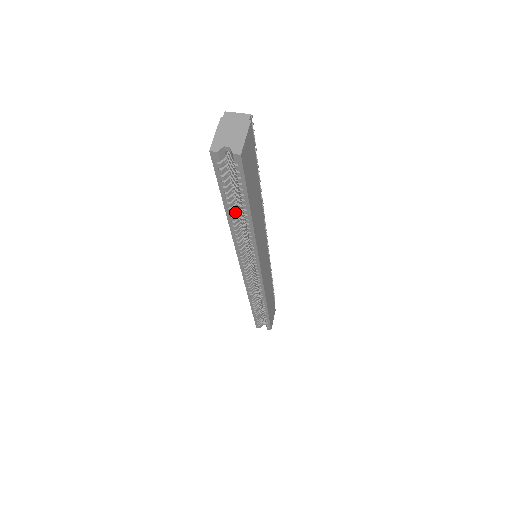
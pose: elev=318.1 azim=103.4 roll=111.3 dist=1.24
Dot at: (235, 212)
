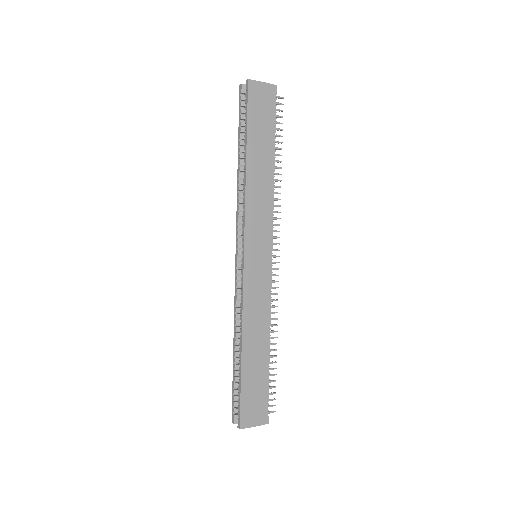
Dot at: (243, 156)
